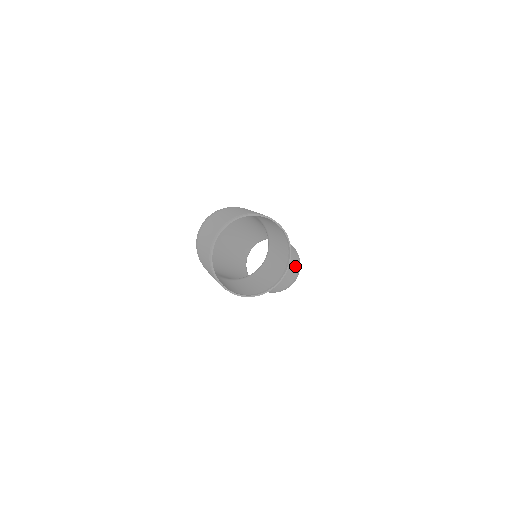
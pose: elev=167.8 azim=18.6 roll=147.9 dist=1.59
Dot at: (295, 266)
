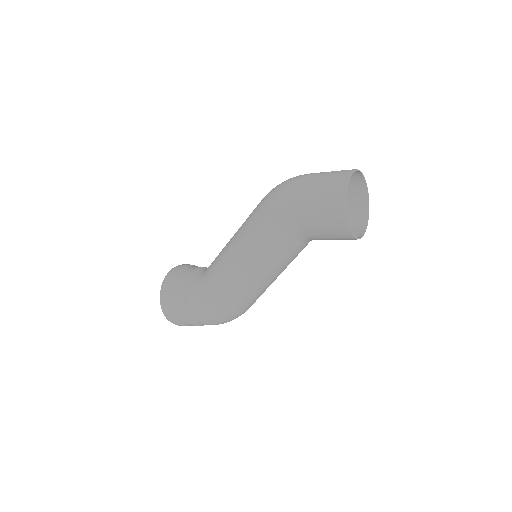
Dot at: occluded
